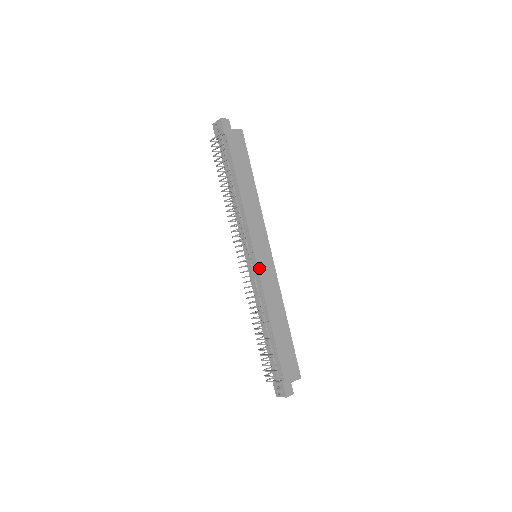
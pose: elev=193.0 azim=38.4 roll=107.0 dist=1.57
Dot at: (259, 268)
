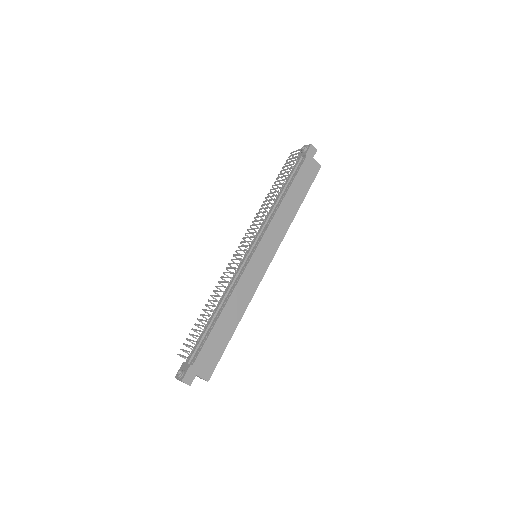
Dot at: (250, 263)
